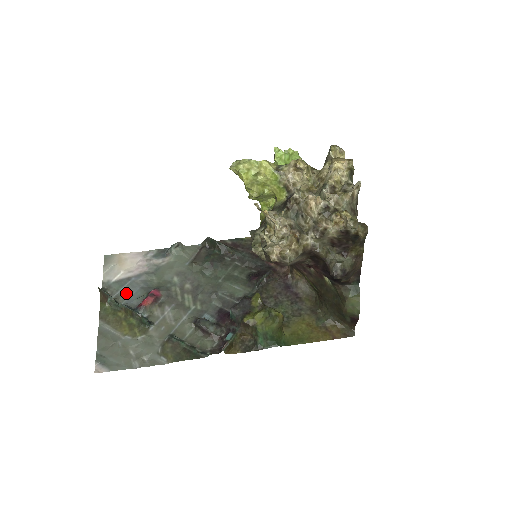
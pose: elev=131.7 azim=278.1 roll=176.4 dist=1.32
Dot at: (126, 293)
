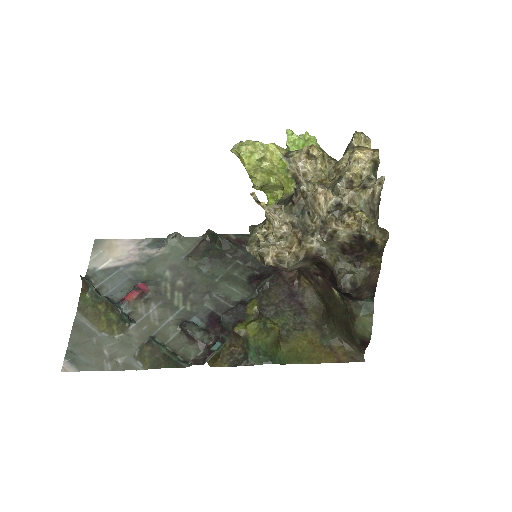
Dot at: (111, 284)
